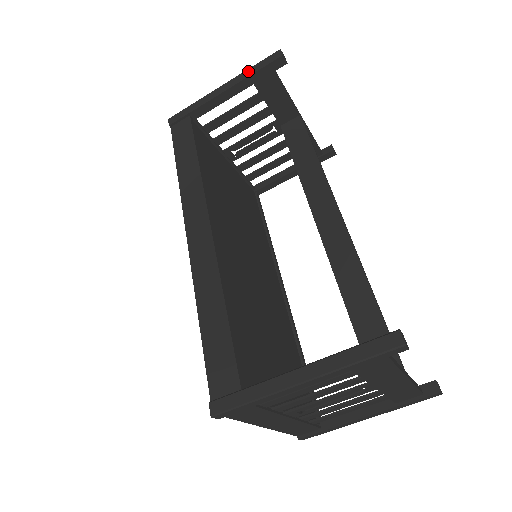
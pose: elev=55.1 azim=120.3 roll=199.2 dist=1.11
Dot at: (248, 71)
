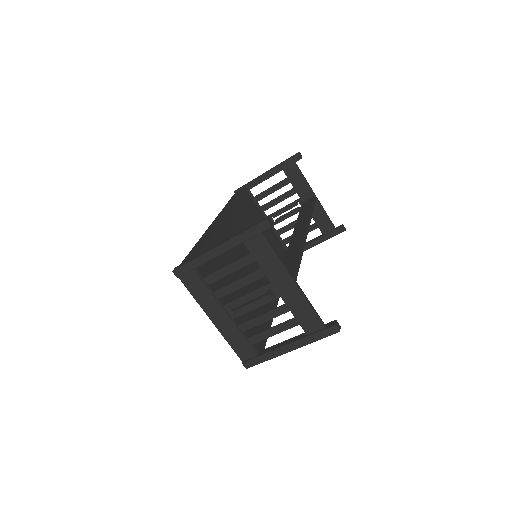
Dot at: (280, 163)
